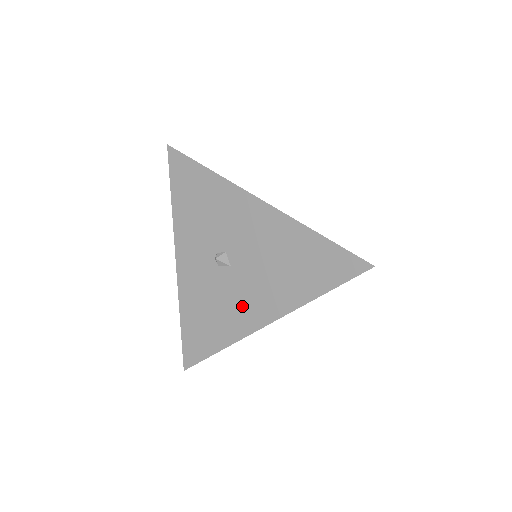
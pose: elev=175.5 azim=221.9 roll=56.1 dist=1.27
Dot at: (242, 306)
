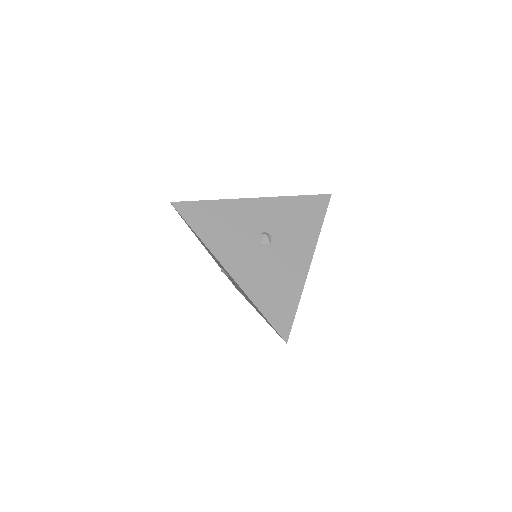
Dot at: occluded
